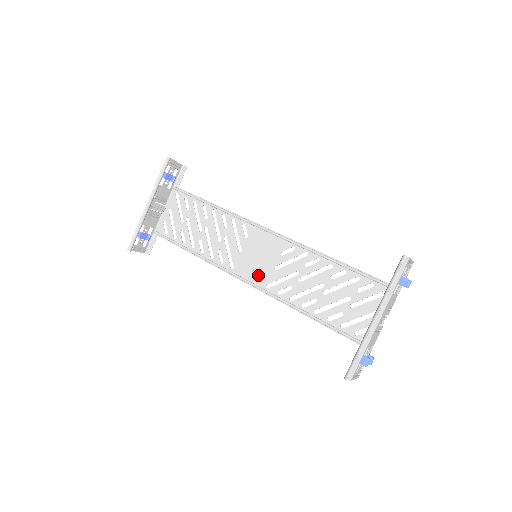
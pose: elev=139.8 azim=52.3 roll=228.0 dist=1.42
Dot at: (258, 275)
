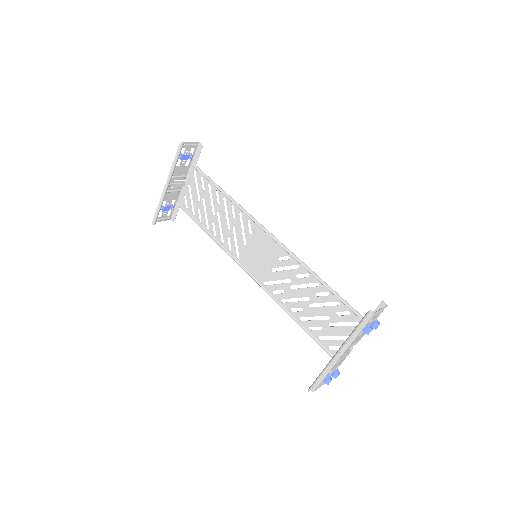
Dot at: (258, 271)
